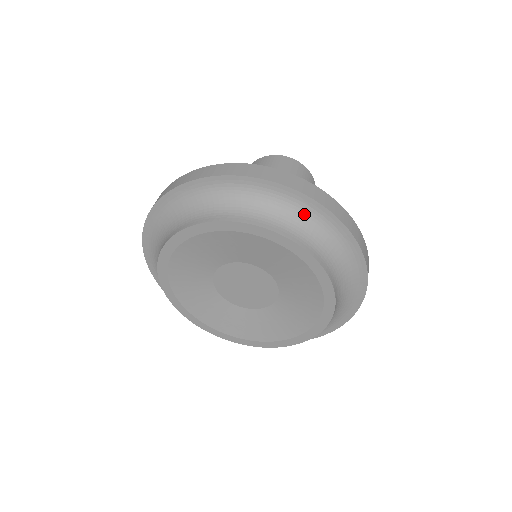
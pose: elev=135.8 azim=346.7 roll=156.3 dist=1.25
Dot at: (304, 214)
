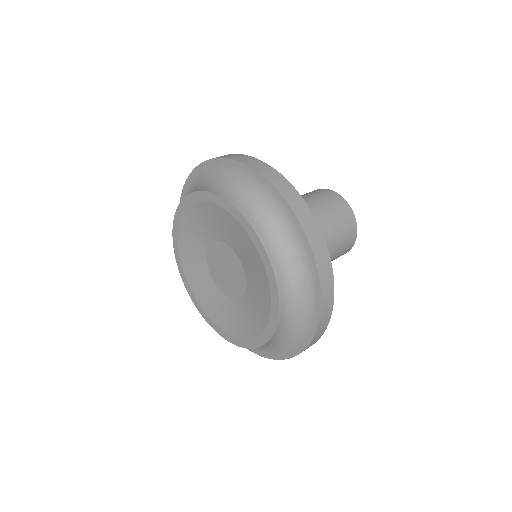
Dot at: (258, 191)
